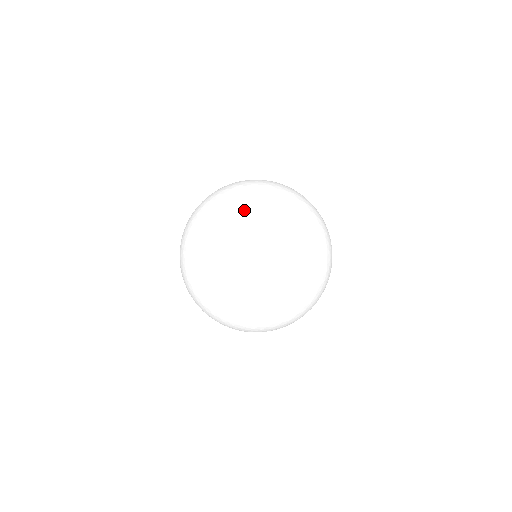
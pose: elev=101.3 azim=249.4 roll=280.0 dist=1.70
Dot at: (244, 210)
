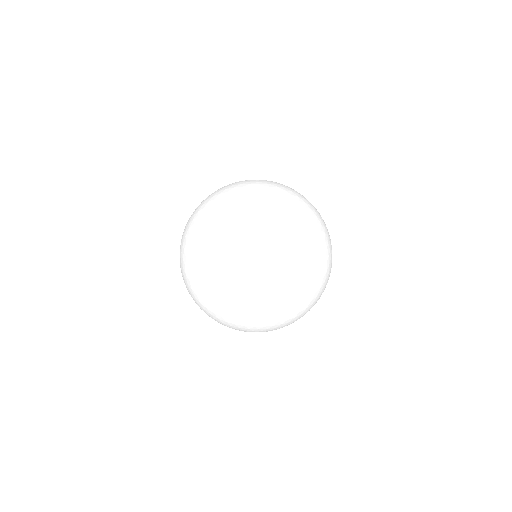
Dot at: (280, 286)
